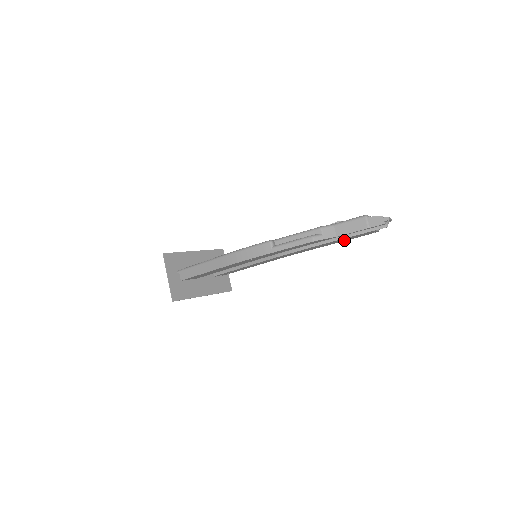
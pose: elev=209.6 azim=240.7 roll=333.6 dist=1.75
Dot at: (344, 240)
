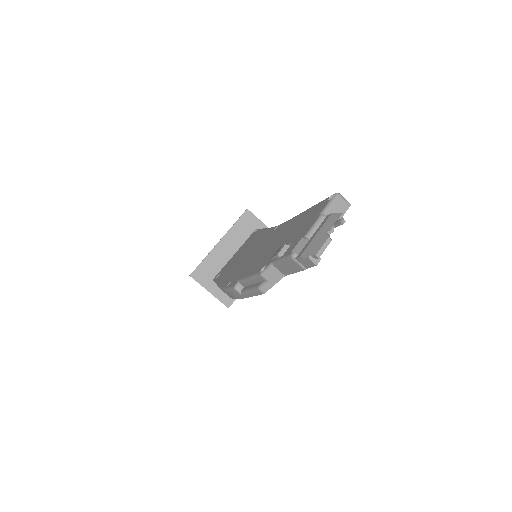
Dot at: occluded
